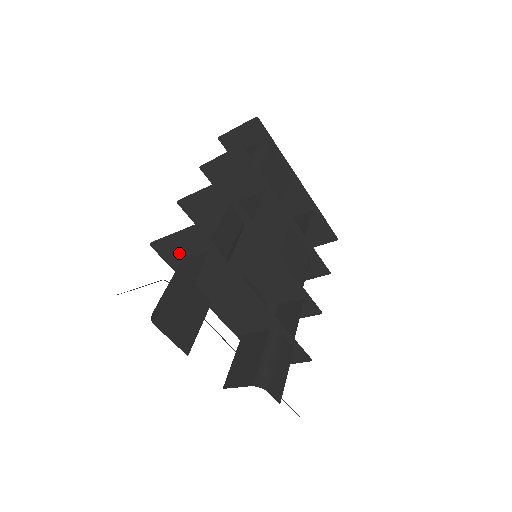
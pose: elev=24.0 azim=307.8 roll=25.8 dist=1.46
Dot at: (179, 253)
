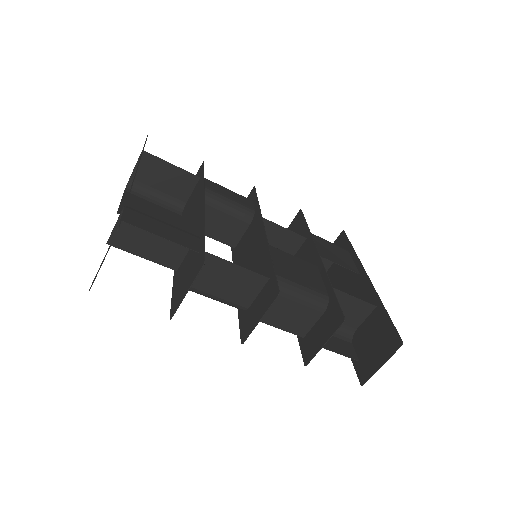
Dot at: occluded
